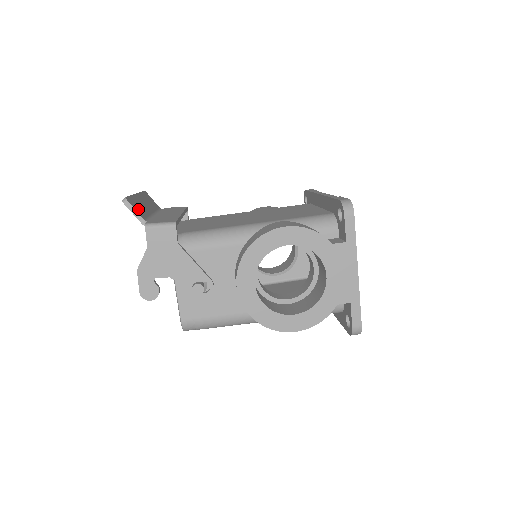
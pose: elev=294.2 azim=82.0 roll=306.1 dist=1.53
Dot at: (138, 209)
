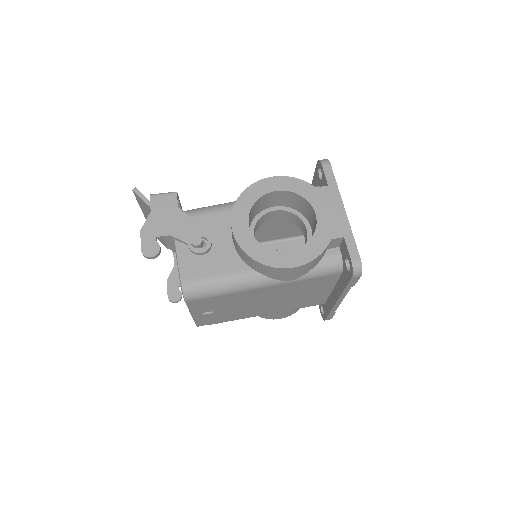
Dot at: occluded
